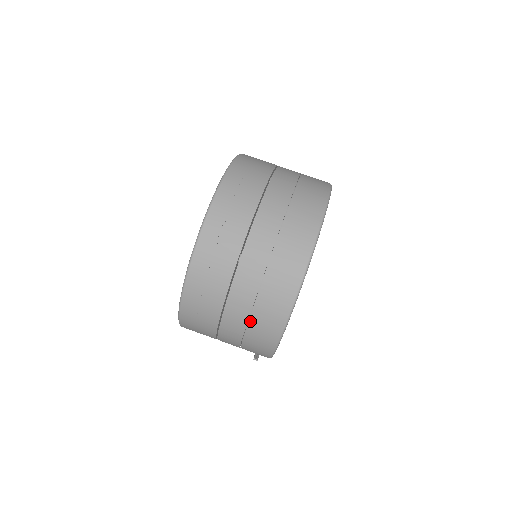
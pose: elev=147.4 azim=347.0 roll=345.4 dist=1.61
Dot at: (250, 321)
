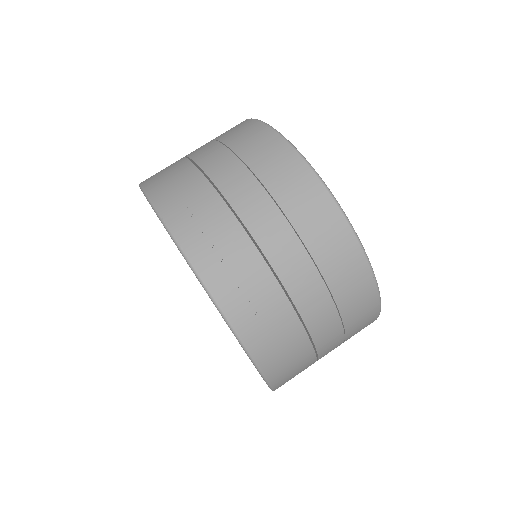
Dot at: (345, 328)
